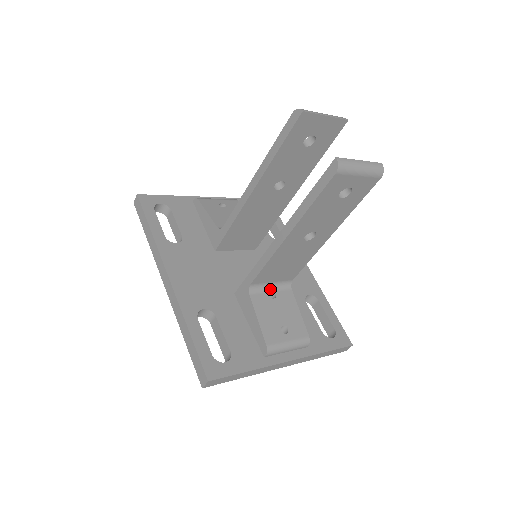
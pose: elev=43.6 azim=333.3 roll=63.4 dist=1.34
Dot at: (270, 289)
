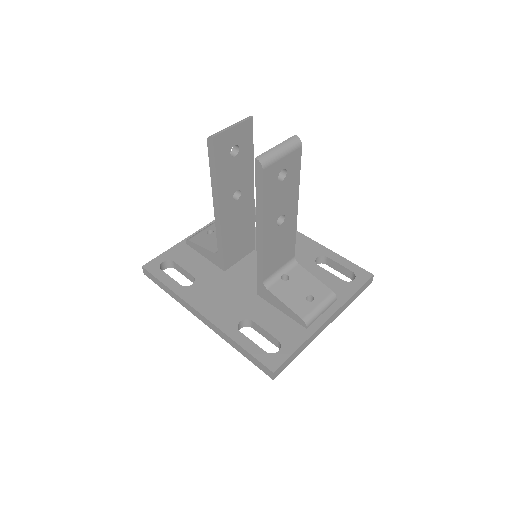
Dot at: (281, 275)
